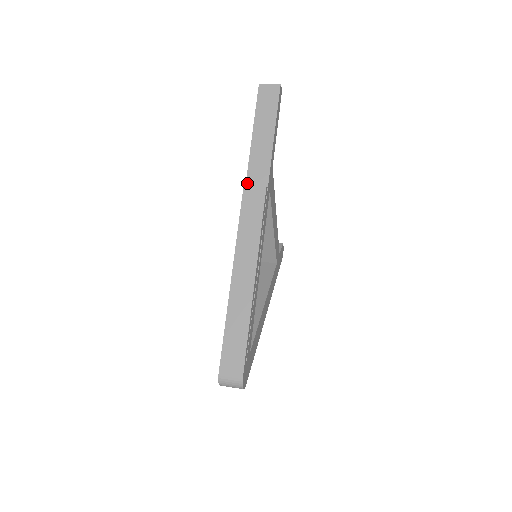
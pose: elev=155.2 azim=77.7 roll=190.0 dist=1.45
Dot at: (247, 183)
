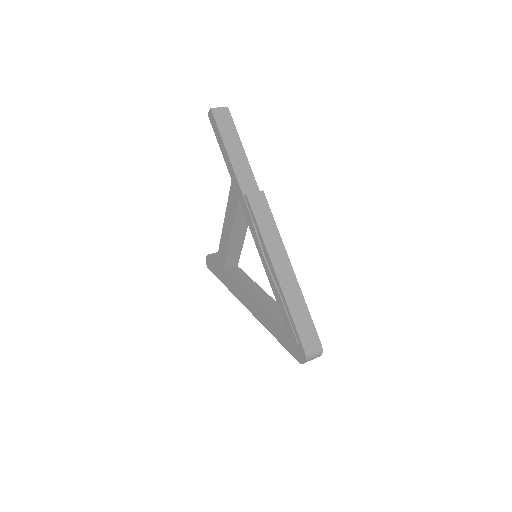
Dot at: (243, 193)
